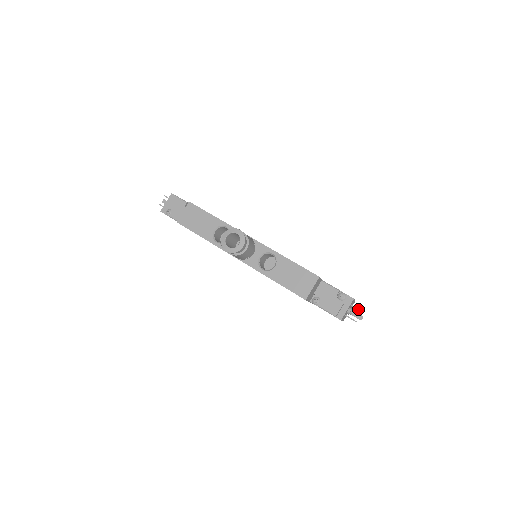
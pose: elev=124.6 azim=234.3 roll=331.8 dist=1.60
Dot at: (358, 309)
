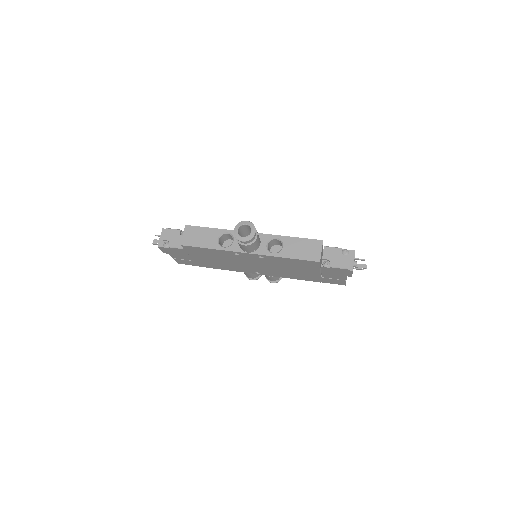
Dot at: (361, 259)
